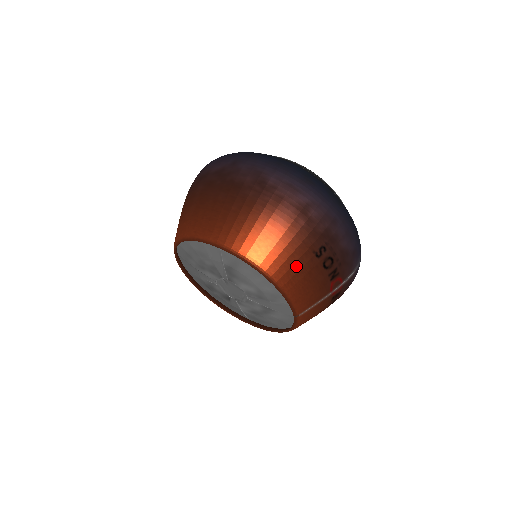
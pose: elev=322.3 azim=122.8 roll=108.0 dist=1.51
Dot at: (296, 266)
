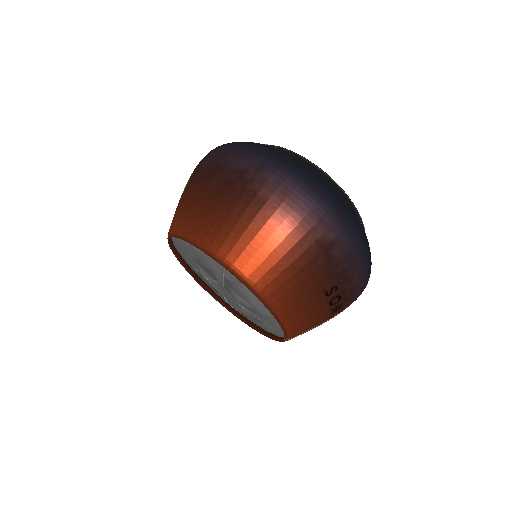
Dot at: (303, 302)
